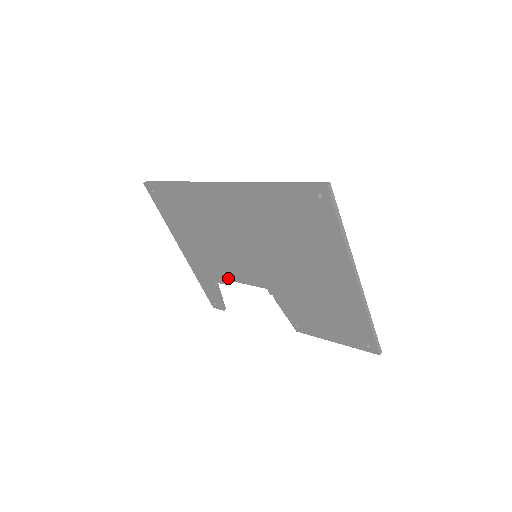
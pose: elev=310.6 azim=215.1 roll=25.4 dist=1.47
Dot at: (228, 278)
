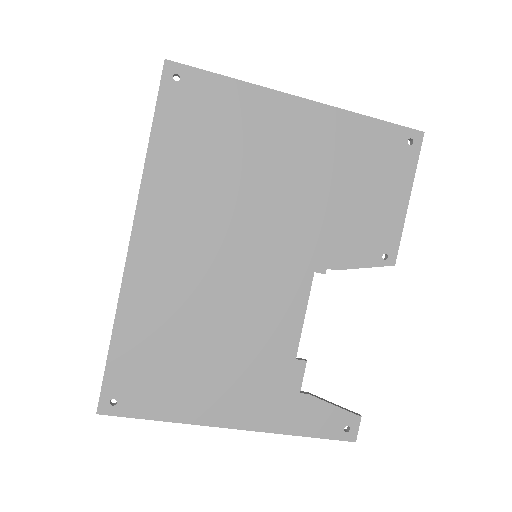
Dot at: (293, 349)
